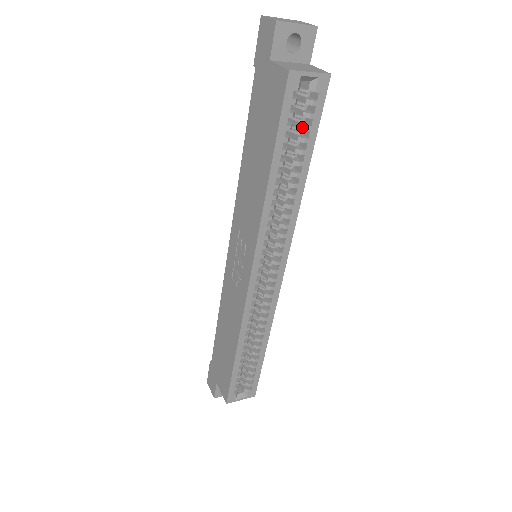
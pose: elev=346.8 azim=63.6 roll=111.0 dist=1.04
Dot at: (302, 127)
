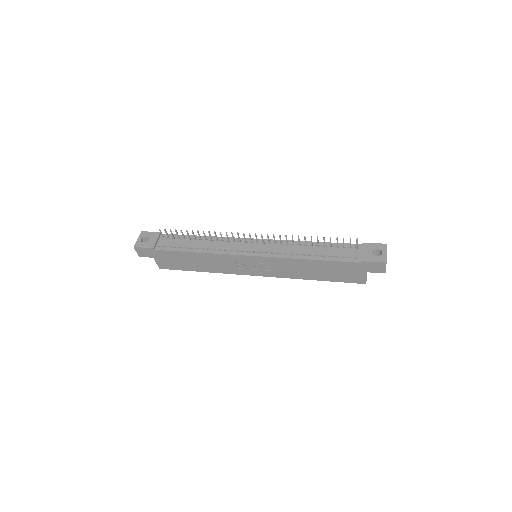
Dot at: occluded
